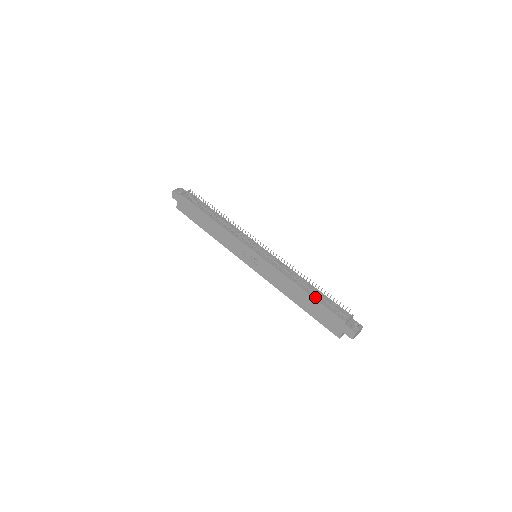
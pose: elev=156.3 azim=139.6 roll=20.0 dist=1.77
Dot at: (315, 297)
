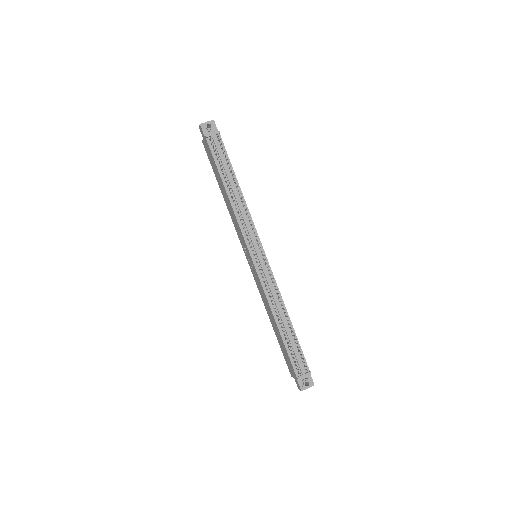
Dot at: (284, 339)
